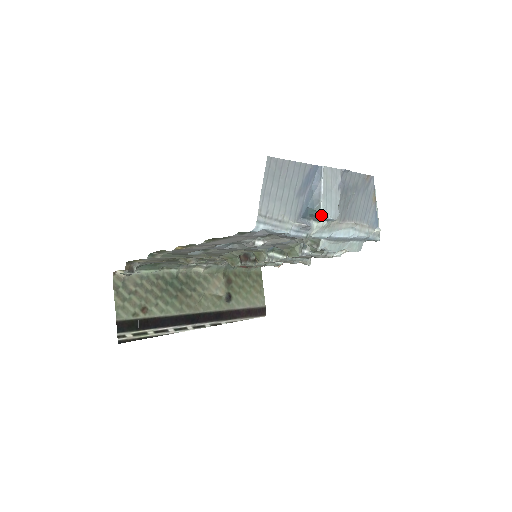
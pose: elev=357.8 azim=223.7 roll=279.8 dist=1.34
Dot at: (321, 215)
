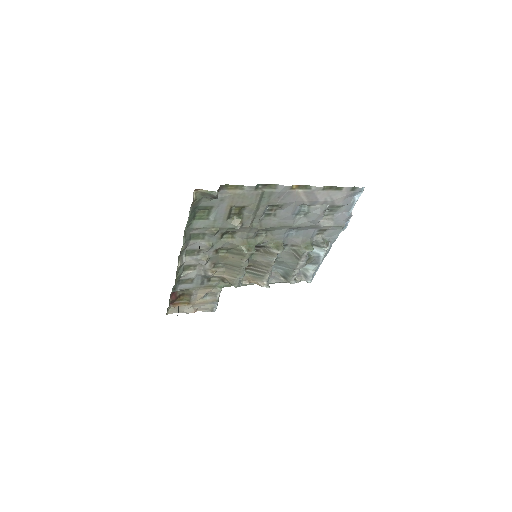
Dot at: (350, 218)
